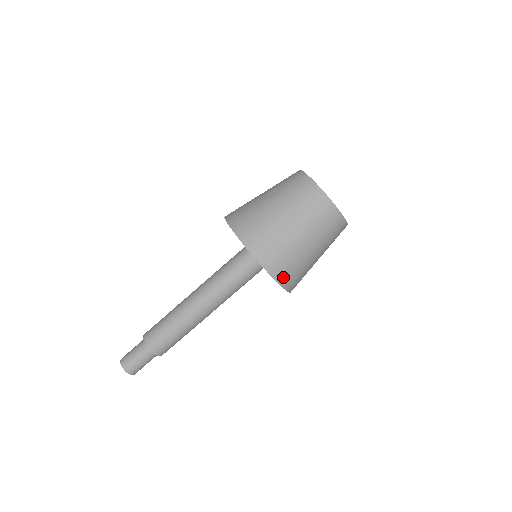
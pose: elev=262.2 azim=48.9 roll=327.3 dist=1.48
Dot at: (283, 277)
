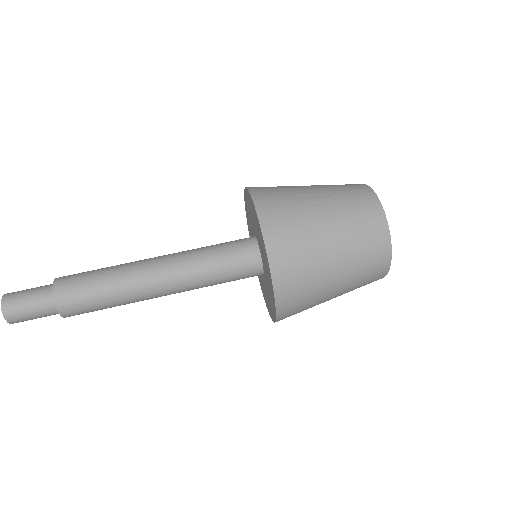
Dot at: (278, 256)
